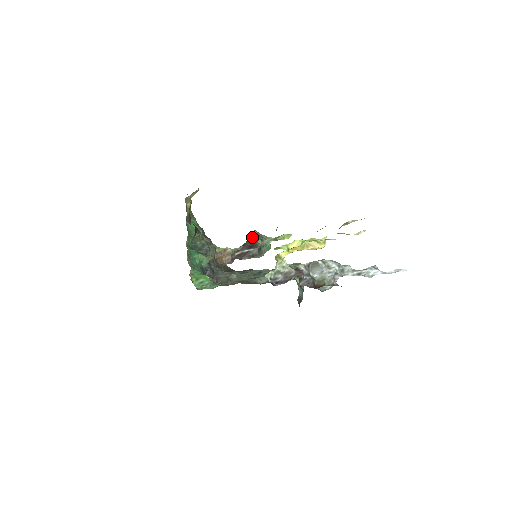
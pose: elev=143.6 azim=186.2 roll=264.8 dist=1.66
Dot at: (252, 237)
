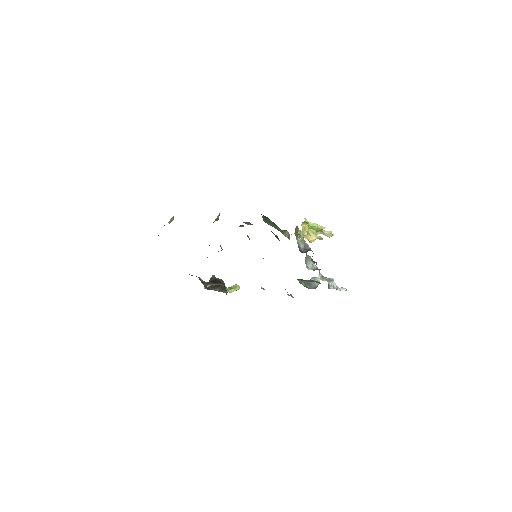
Dot at: (213, 278)
